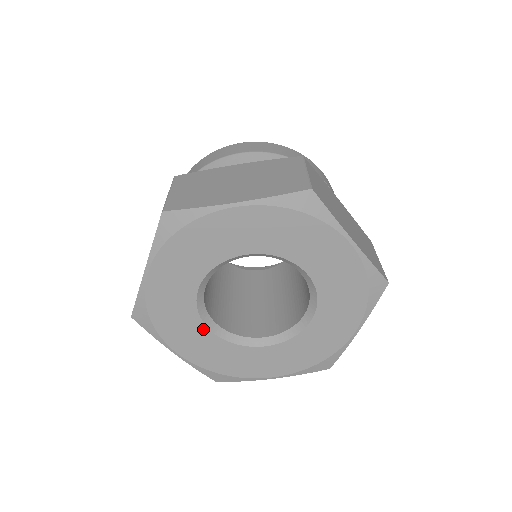
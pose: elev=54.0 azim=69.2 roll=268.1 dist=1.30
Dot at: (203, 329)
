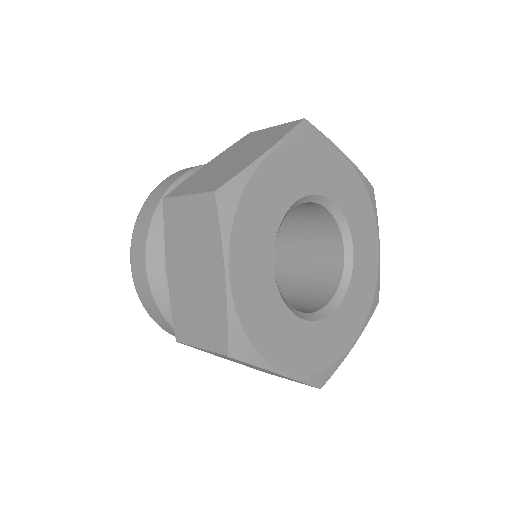
Dot at: (269, 256)
